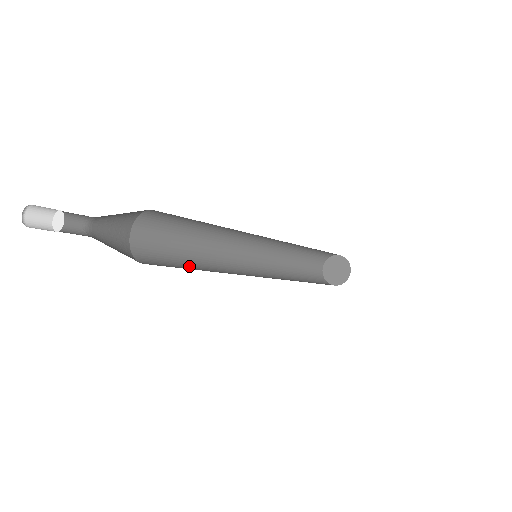
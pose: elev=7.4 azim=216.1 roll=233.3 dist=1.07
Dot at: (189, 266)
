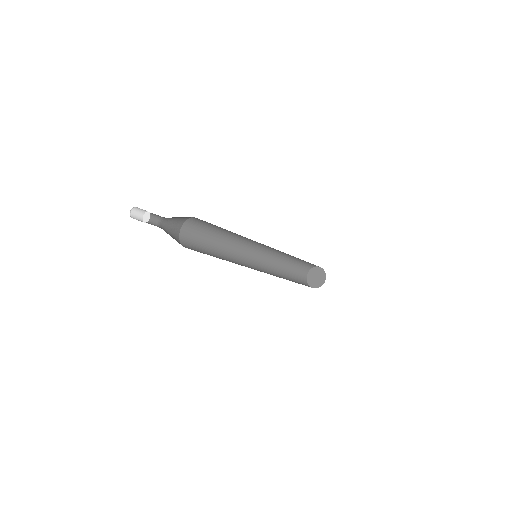
Dot at: occluded
